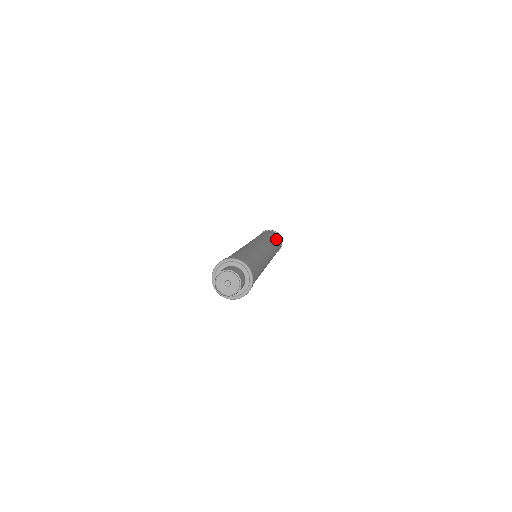
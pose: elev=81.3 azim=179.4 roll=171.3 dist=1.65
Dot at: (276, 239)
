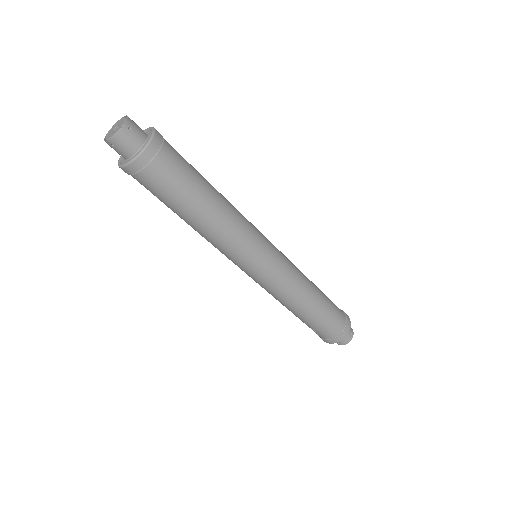
Dot at: (325, 296)
